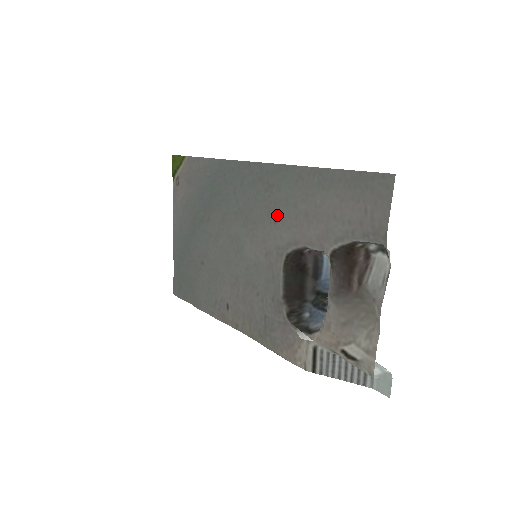
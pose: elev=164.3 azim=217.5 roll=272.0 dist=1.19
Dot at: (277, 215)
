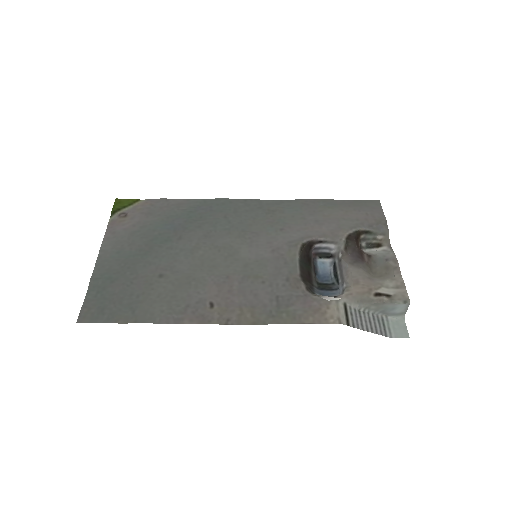
Dot at: (283, 225)
